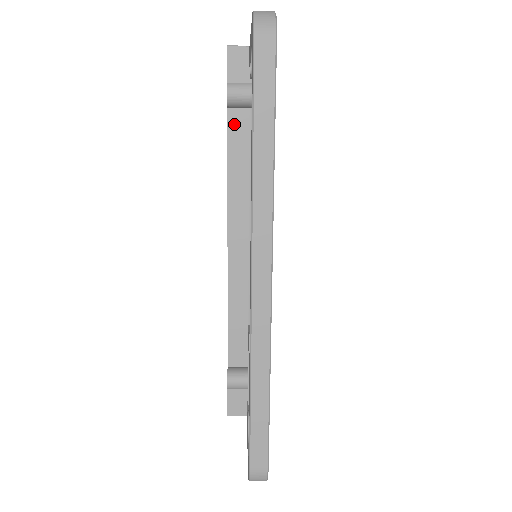
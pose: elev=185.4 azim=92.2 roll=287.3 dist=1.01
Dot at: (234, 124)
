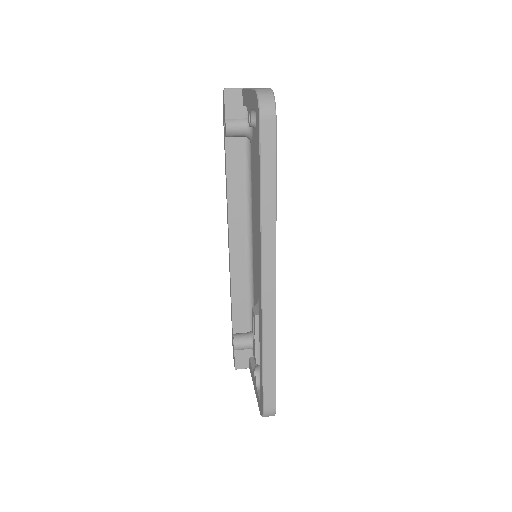
Dot at: (231, 149)
